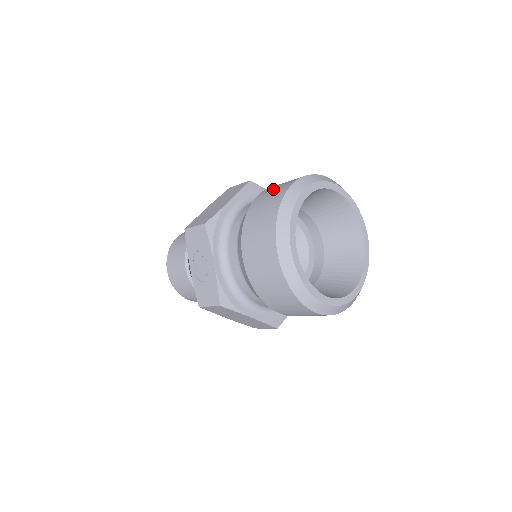
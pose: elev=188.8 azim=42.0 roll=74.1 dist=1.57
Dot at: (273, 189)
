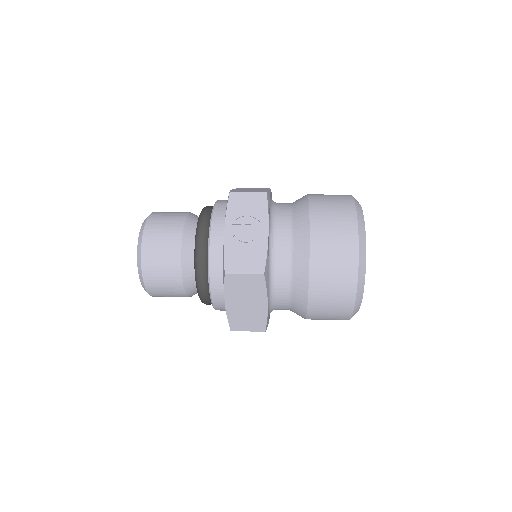
Dot at: occluded
